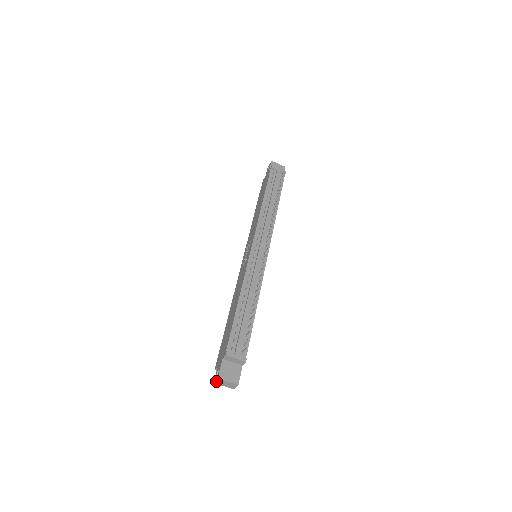
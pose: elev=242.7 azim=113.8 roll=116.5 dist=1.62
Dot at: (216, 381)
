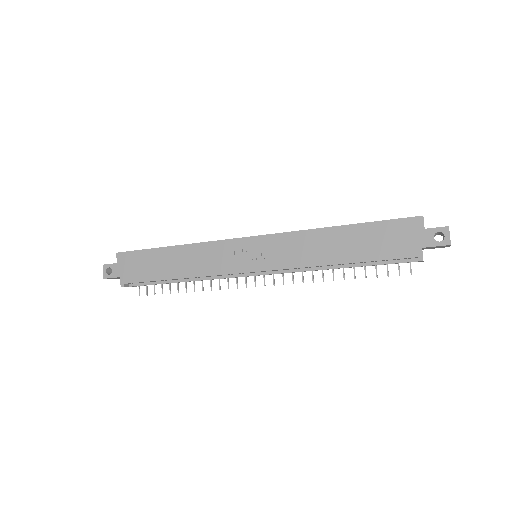
Dot at: (104, 270)
